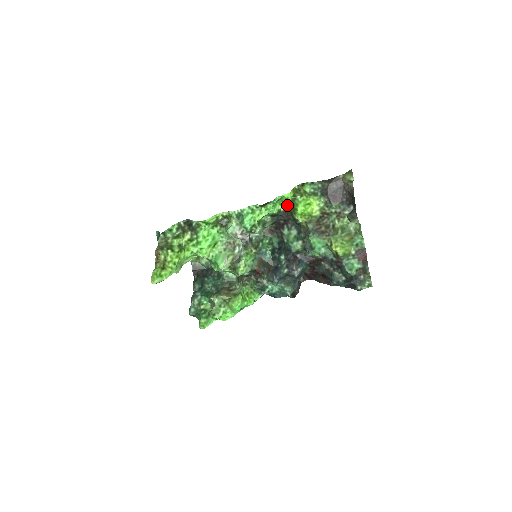
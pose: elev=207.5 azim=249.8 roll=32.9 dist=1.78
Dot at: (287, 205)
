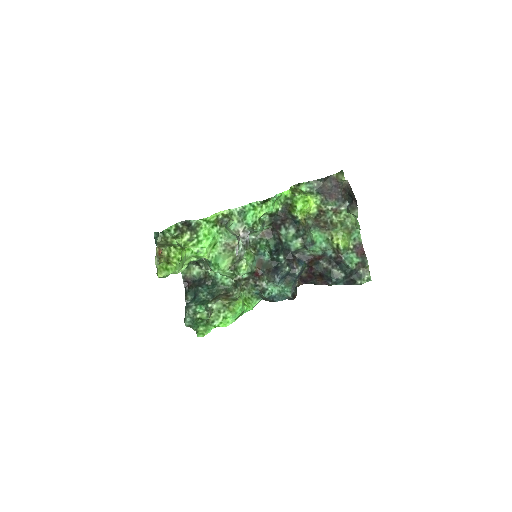
Dot at: (285, 204)
